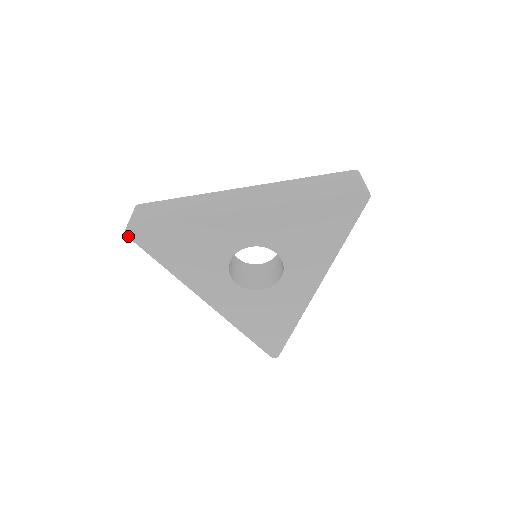
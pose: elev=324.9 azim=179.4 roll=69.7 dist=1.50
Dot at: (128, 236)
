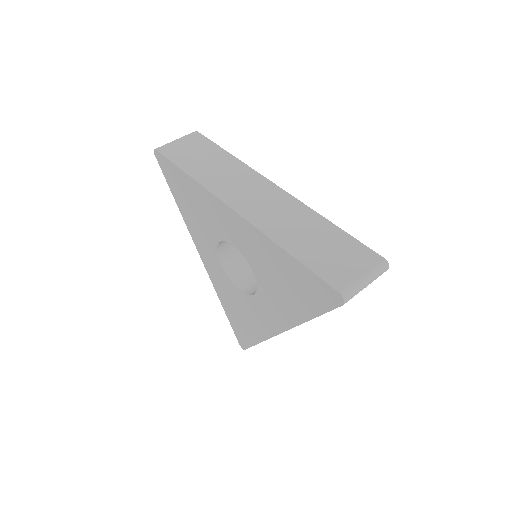
Dot at: (156, 156)
